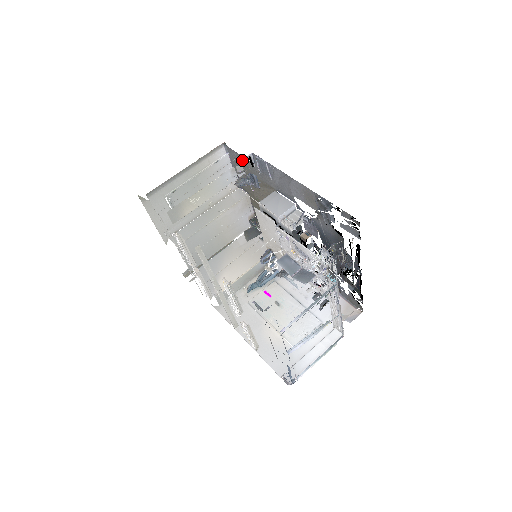
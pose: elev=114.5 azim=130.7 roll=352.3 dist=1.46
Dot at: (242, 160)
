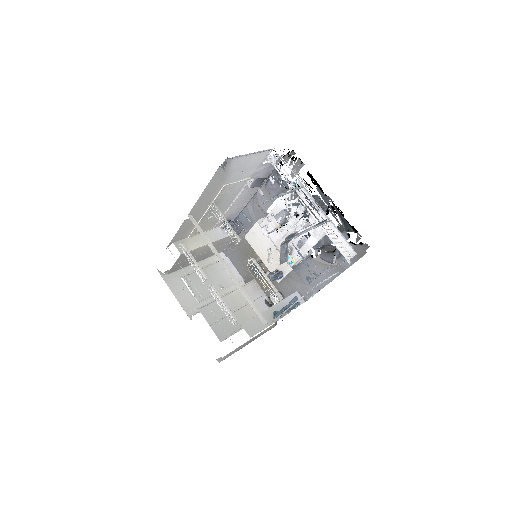
Dot at: occluded
